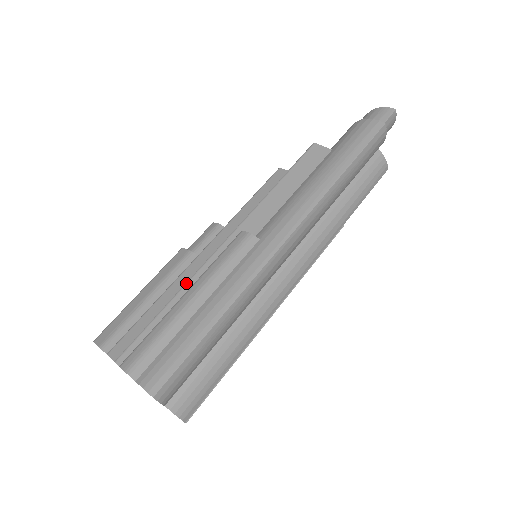
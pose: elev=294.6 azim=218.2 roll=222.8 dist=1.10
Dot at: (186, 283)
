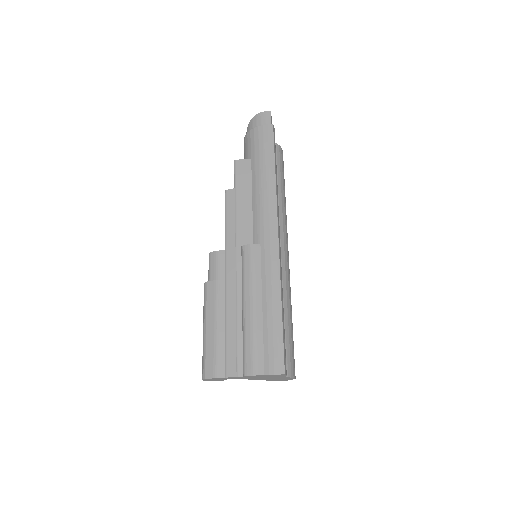
Dot at: (236, 301)
